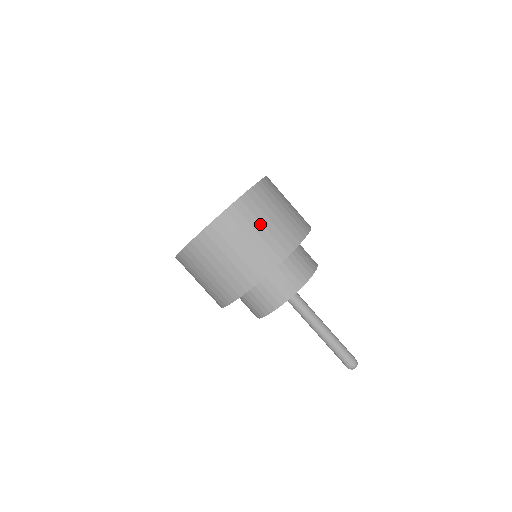
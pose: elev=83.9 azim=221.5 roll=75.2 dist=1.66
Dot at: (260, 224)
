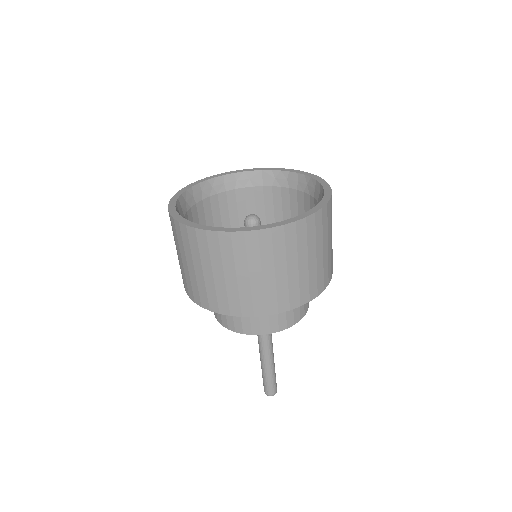
Dot at: (296, 261)
